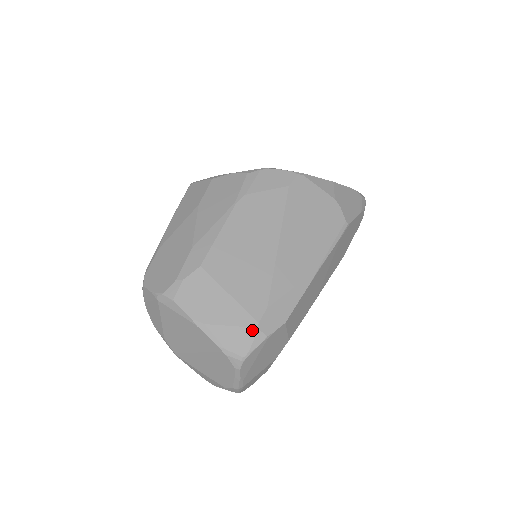
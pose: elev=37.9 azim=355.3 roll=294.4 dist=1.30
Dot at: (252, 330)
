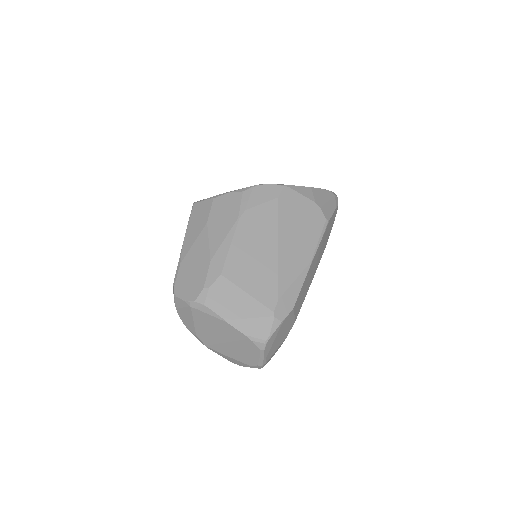
Dot at: (270, 319)
